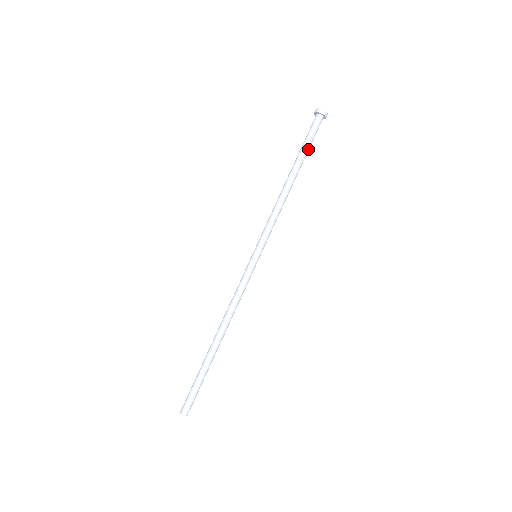
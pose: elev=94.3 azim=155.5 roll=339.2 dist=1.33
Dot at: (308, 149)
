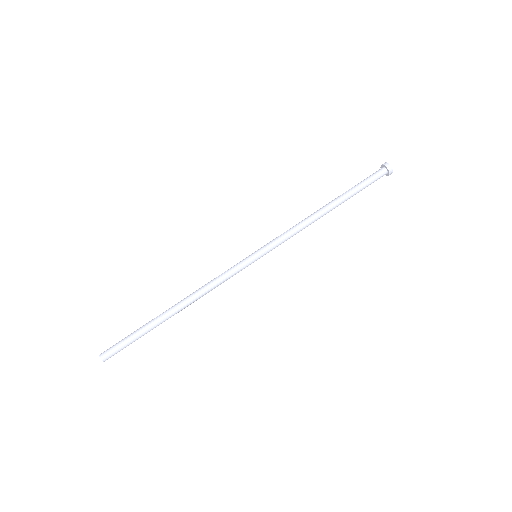
Dot at: occluded
